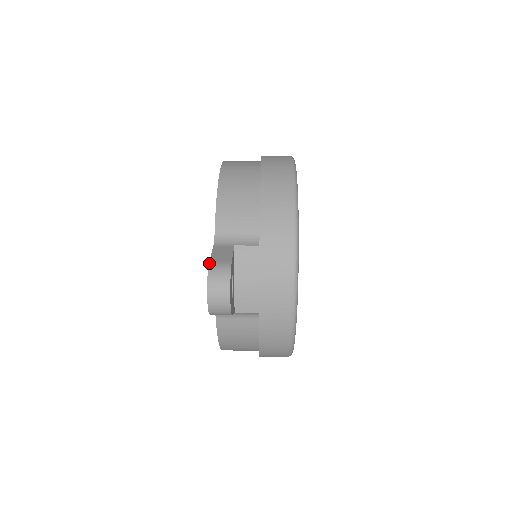
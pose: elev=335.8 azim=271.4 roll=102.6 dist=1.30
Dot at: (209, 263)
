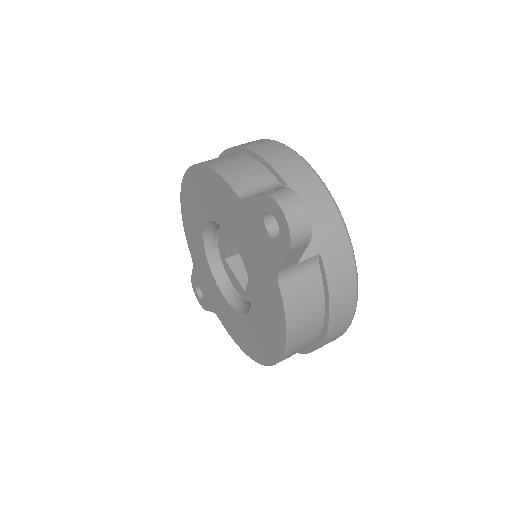
Dot at: (263, 194)
